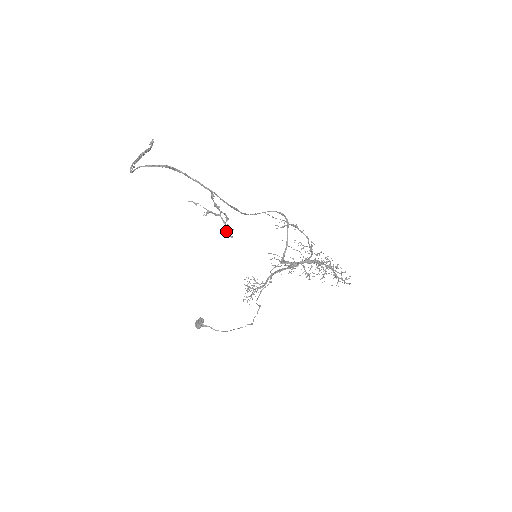
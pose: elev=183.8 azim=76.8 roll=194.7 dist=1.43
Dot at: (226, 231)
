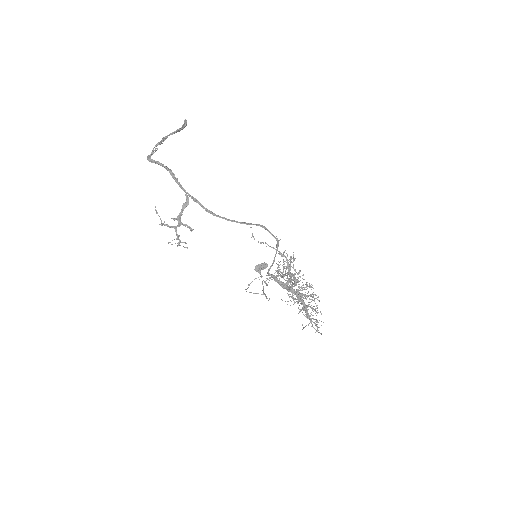
Dot at: (178, 243)
